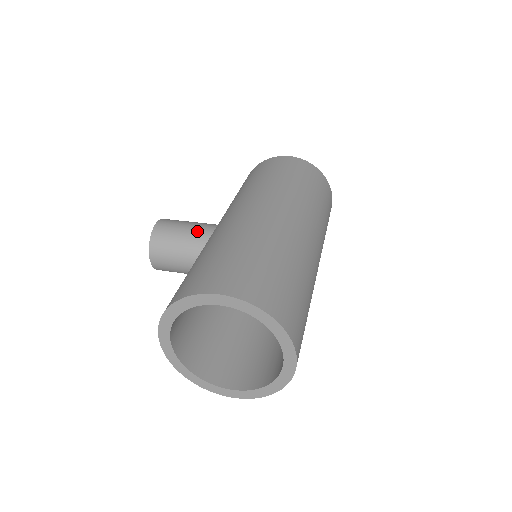
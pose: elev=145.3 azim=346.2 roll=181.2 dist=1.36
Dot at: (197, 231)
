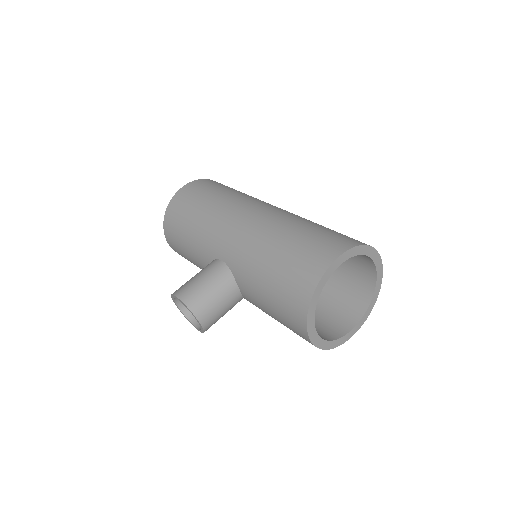
Dot at: (215, 273)
